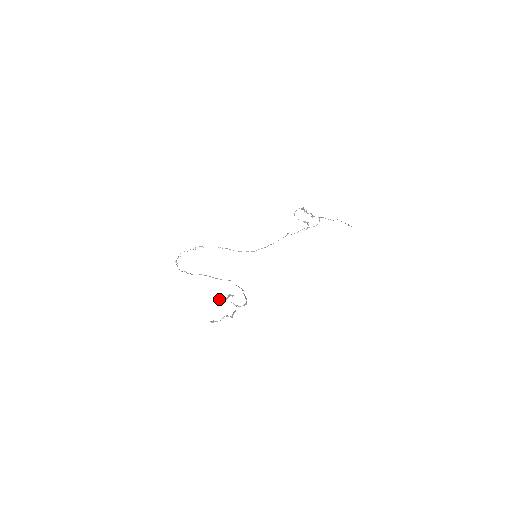
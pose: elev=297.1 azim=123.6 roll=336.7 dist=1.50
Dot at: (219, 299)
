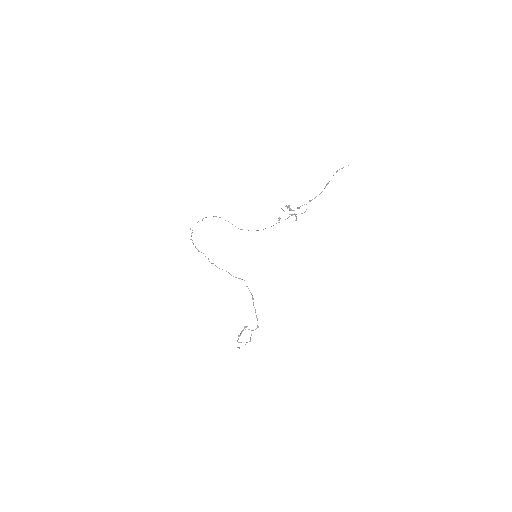
Dot at: (238, 338)
